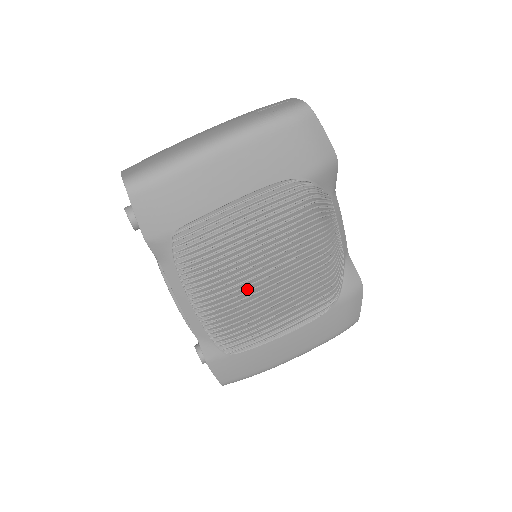
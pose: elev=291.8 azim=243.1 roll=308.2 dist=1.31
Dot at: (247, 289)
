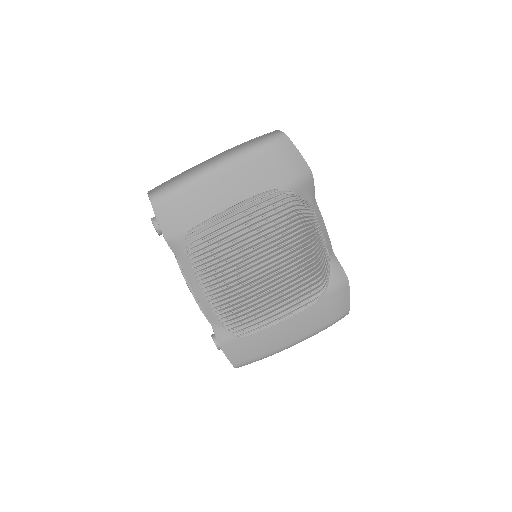
Dot at: (247, 279)
